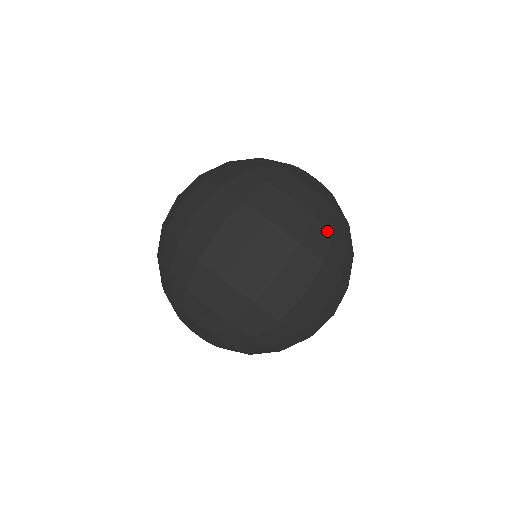
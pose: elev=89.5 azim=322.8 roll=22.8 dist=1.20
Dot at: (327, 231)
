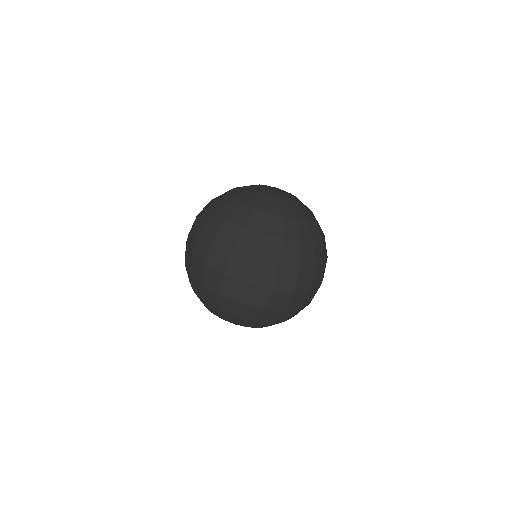
Dot at: (324, 239)
